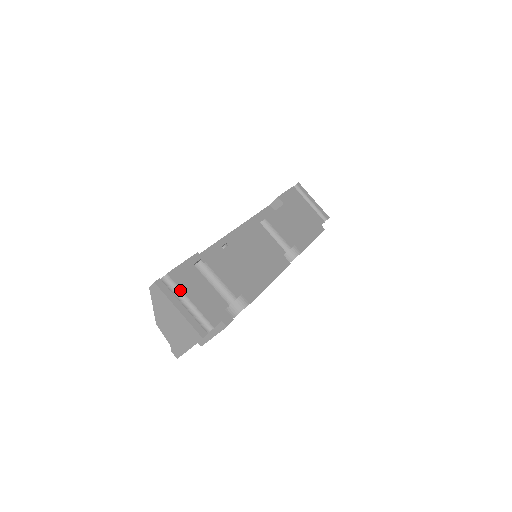
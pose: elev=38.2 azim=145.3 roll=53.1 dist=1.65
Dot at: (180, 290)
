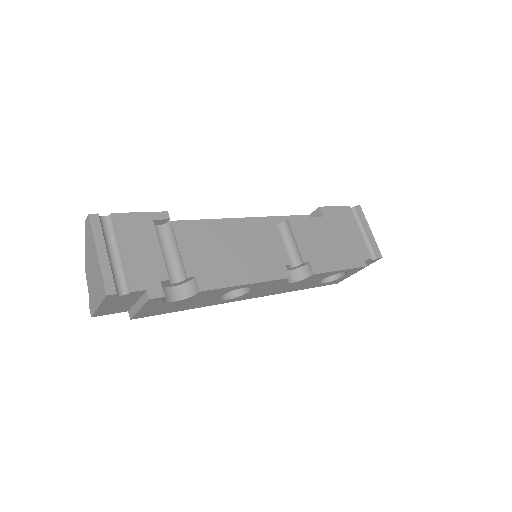
Dot at: (116, 236)
